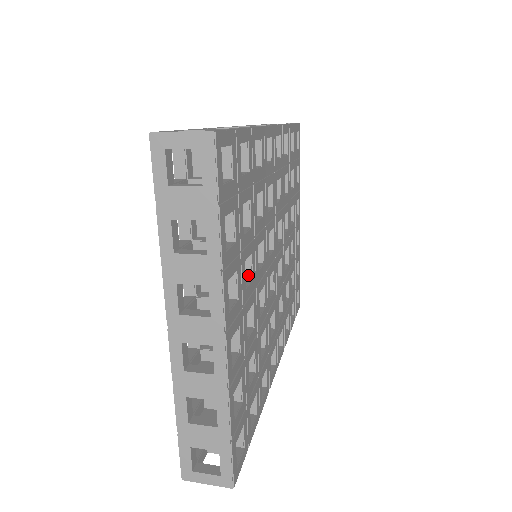
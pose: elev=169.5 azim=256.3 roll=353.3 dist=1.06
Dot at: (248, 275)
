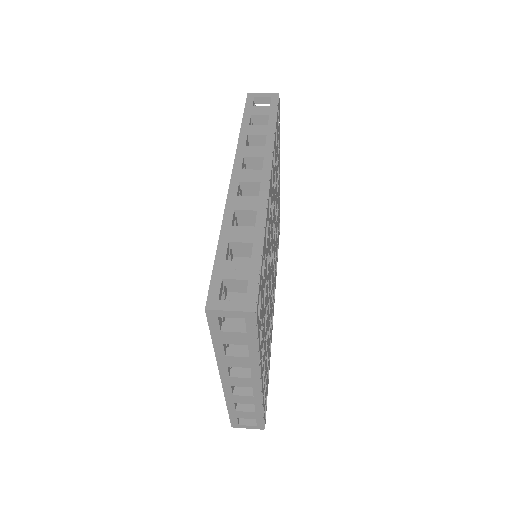
Dot at: occluded
